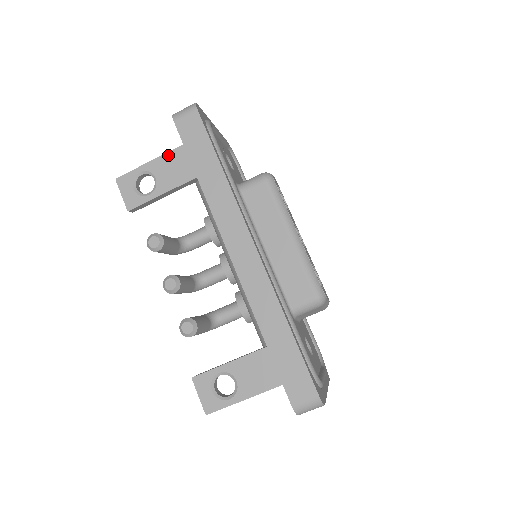
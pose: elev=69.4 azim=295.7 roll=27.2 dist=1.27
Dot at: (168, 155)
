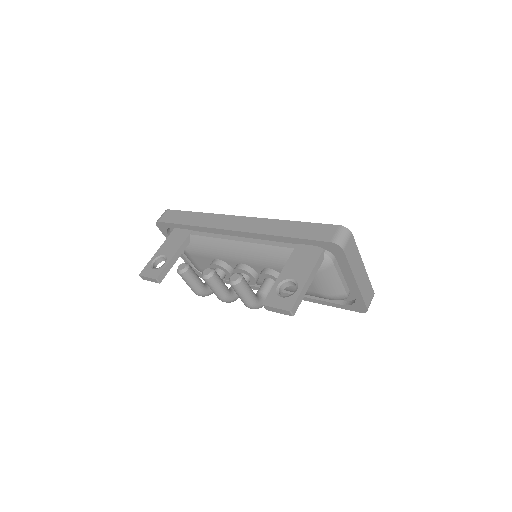
Dot at: (165, 243)
